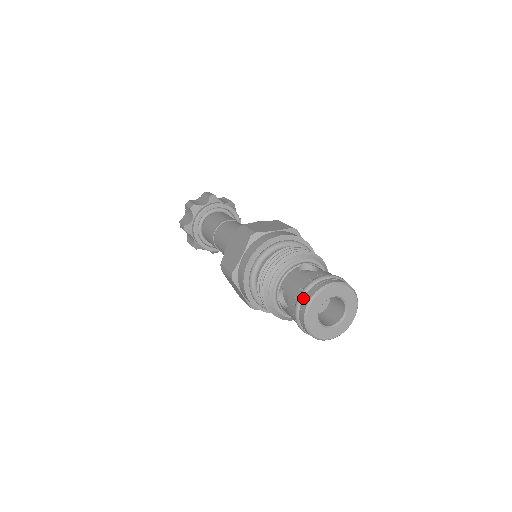
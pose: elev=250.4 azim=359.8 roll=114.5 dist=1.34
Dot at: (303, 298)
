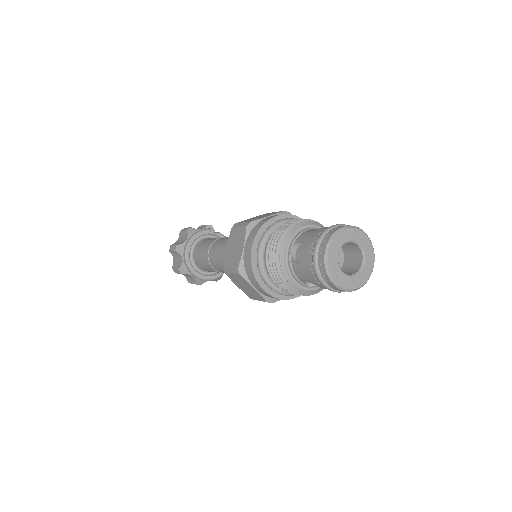
Dot at: (326, 283)
